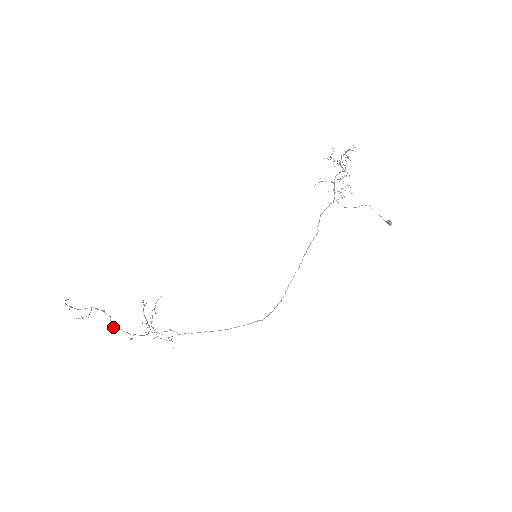
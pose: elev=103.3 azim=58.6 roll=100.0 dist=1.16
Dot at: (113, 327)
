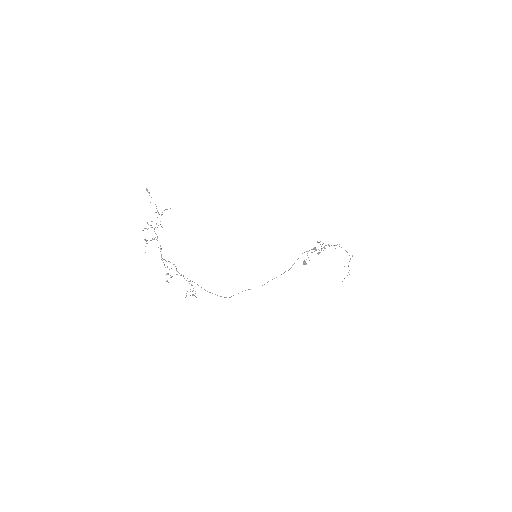
Dot at: (171, 277)
